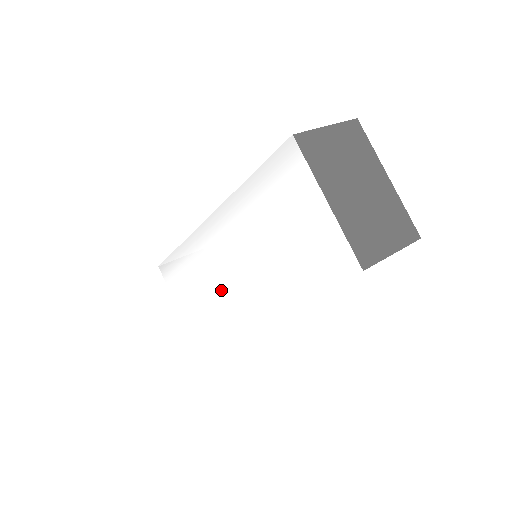
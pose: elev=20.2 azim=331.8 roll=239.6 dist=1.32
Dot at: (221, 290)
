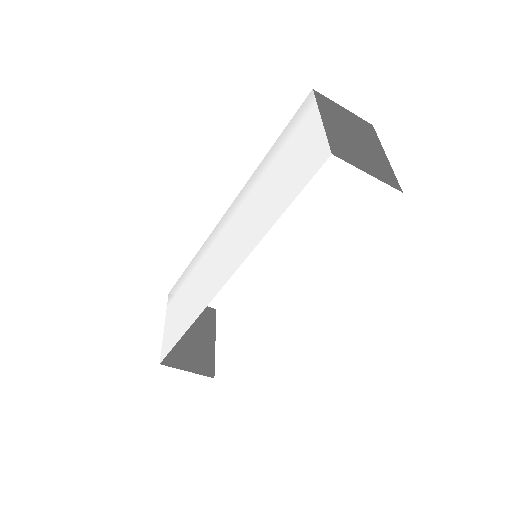
Dot at: (210, 275)
